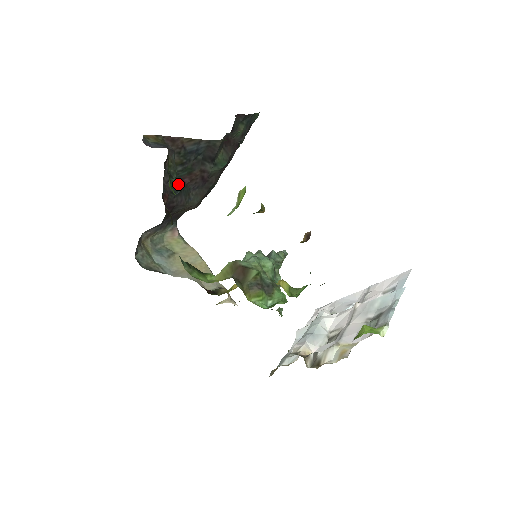
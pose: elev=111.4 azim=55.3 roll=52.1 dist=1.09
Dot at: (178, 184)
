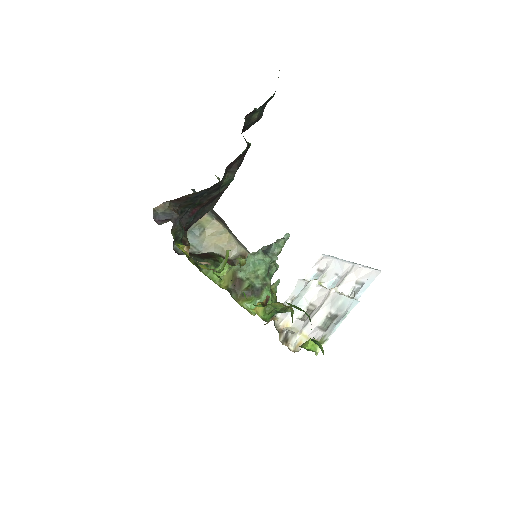
Dot at: (192, 213)
